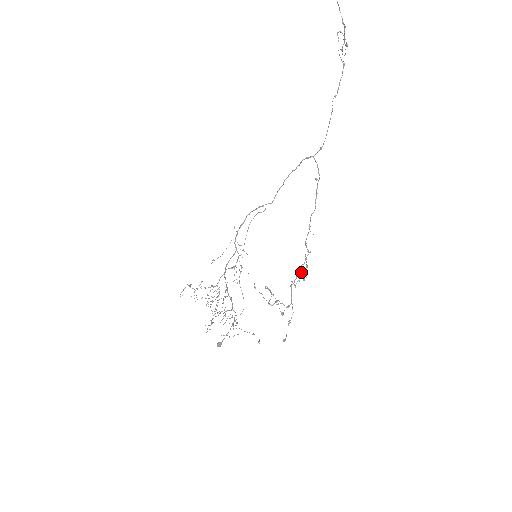
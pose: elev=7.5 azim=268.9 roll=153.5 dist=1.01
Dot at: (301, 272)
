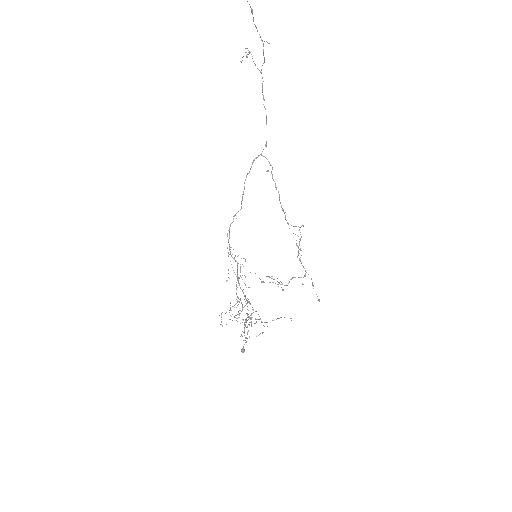
Dot at: (297, 246)
